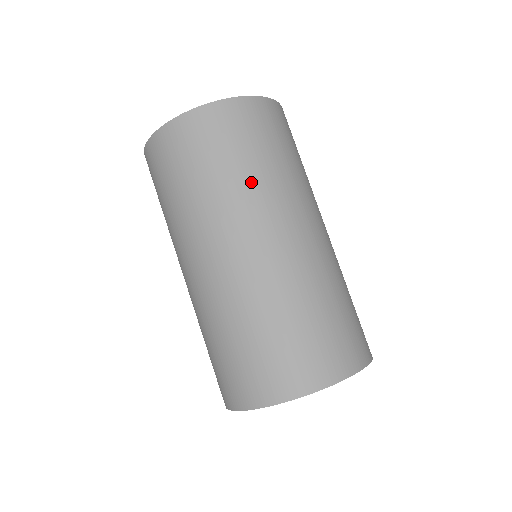
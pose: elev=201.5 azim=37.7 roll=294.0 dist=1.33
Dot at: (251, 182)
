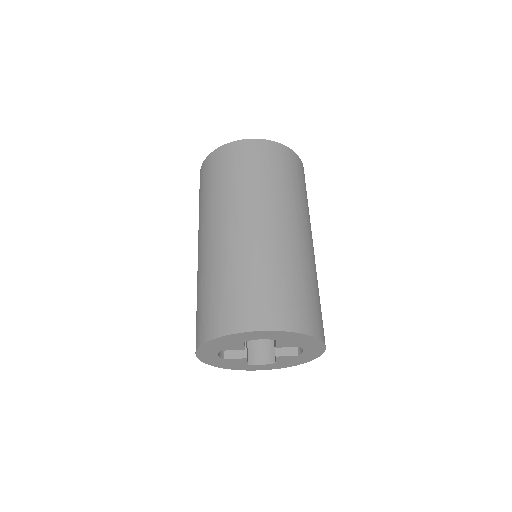
Dot at: (304, 202)
